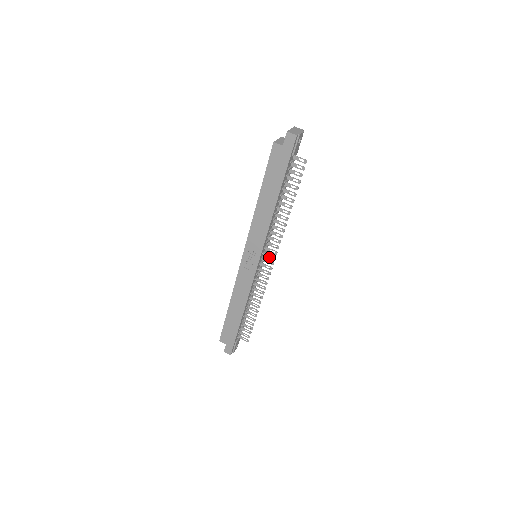
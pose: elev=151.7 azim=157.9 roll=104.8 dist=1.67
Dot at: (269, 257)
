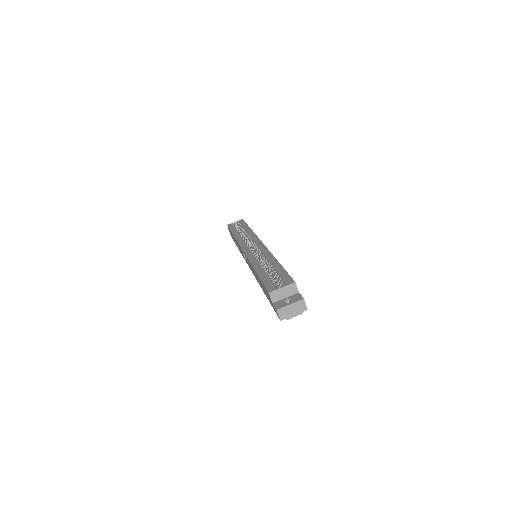
Dot at: occluded
